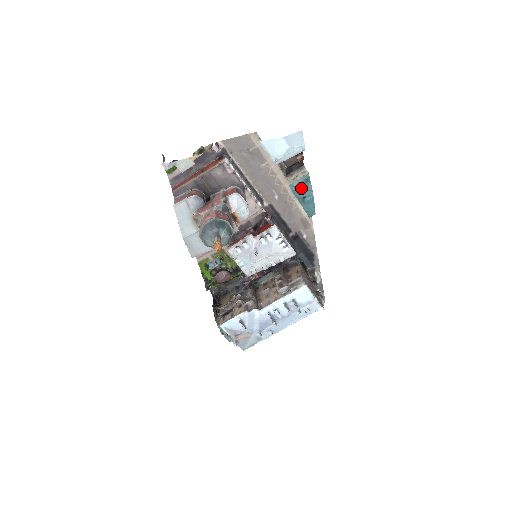
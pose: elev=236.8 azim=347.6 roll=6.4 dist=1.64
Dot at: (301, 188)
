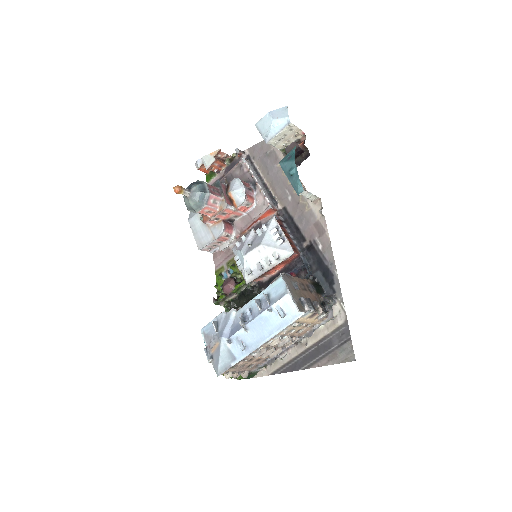
Dot at: (287, 161)
